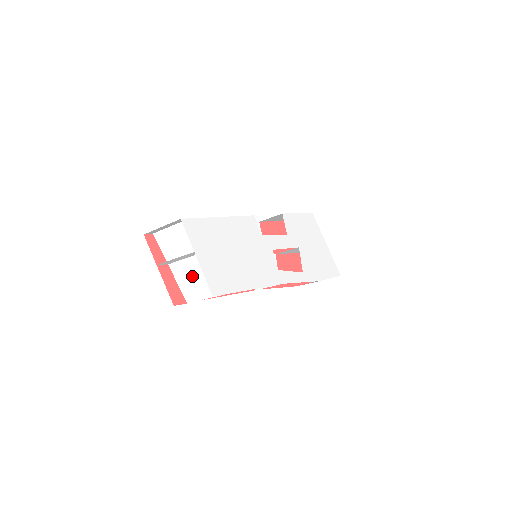
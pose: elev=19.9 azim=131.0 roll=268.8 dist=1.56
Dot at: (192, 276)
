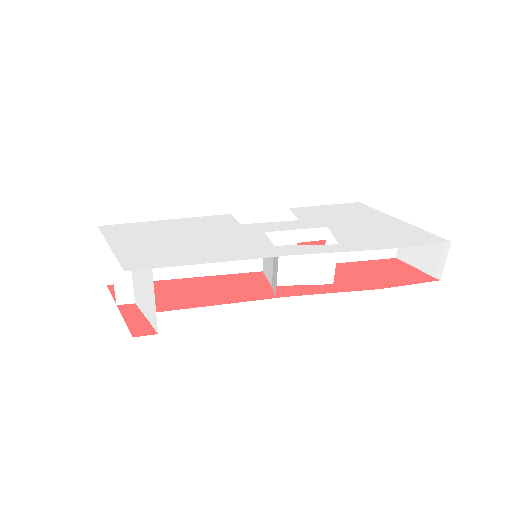
Dot at: (141, 289)
